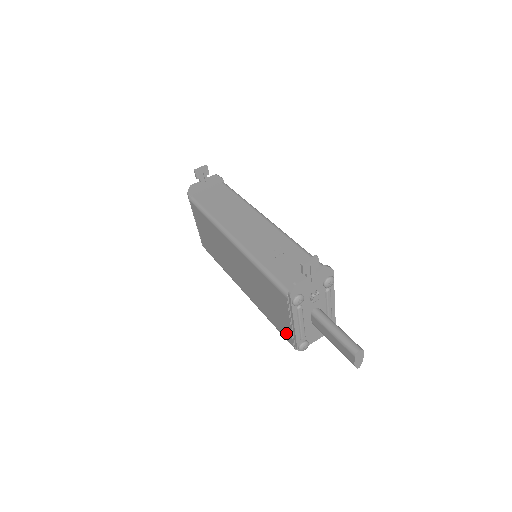
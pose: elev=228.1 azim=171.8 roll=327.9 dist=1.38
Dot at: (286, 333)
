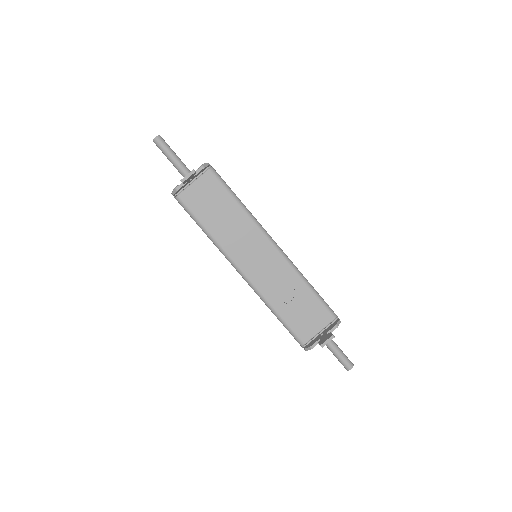
Dot at: occluded
